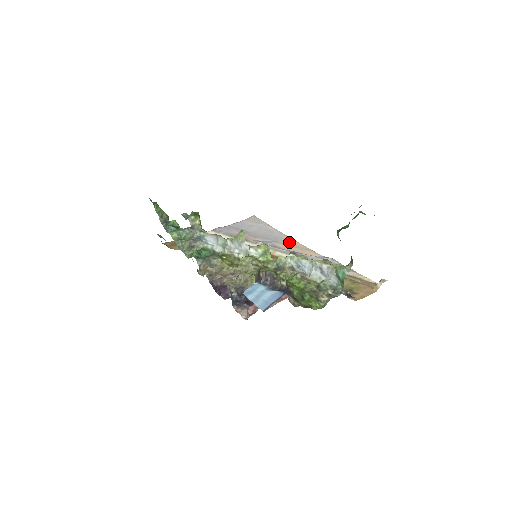
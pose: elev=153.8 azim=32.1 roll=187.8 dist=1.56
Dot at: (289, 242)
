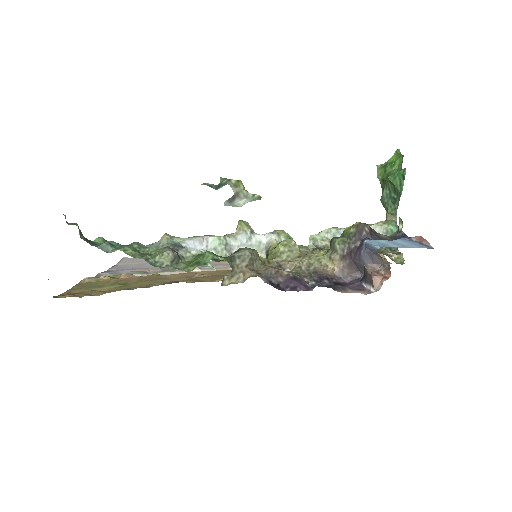
Dot at: (219, 263)
